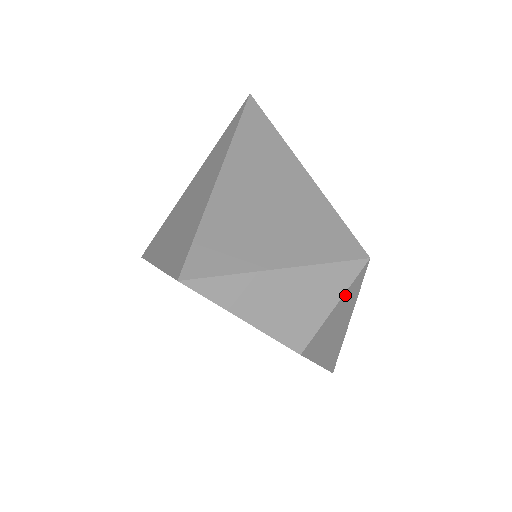
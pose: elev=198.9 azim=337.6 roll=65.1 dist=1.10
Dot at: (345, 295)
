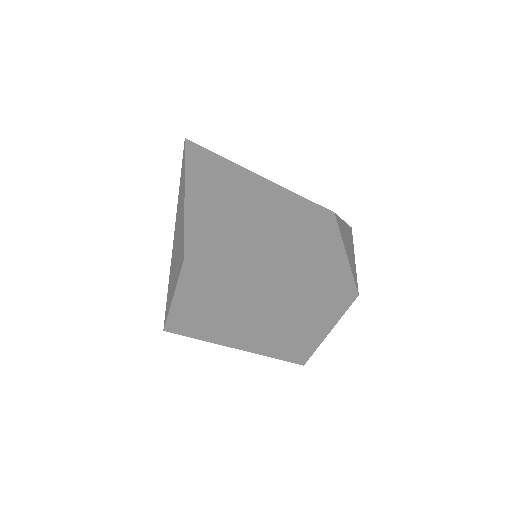
Dot at: occluded
